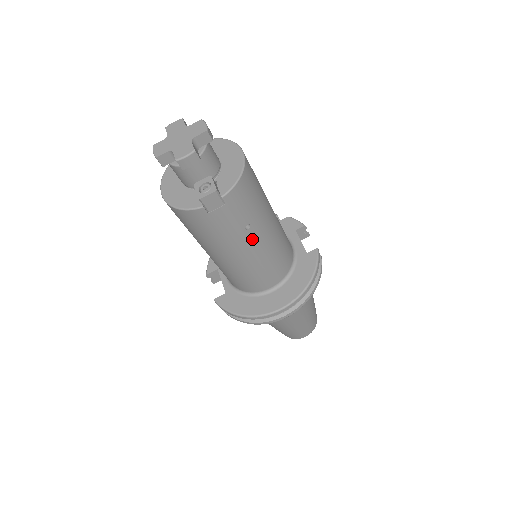
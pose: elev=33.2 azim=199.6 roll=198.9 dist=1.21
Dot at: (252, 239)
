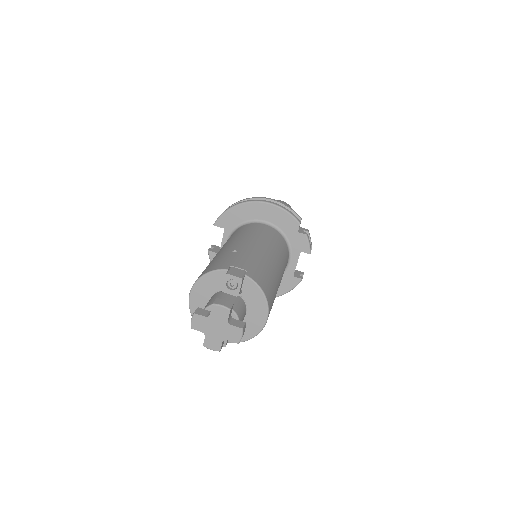
Dot at: occluded
